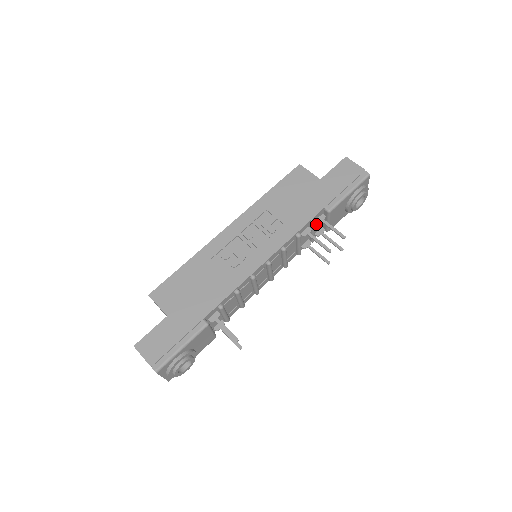
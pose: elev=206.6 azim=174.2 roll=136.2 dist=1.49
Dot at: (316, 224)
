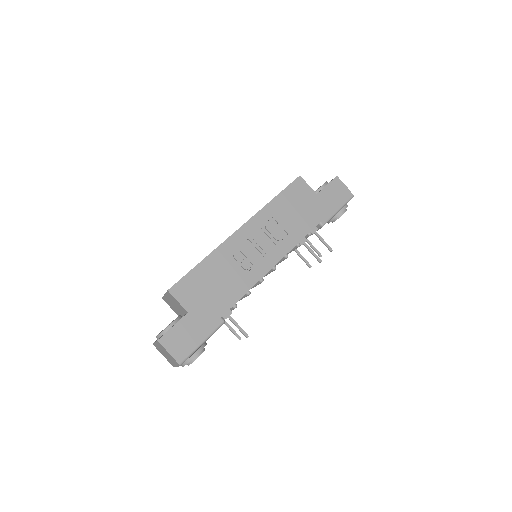
Dot at: occluded
